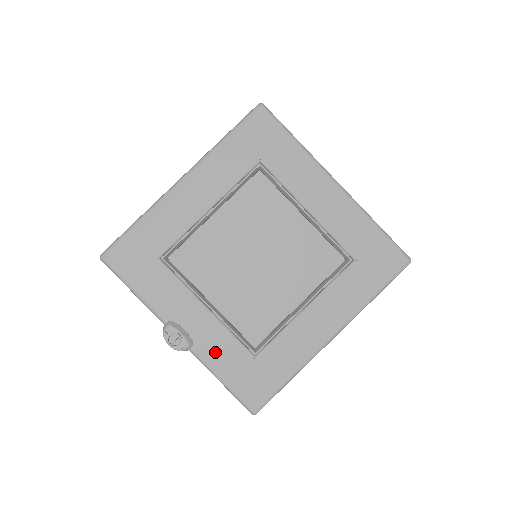
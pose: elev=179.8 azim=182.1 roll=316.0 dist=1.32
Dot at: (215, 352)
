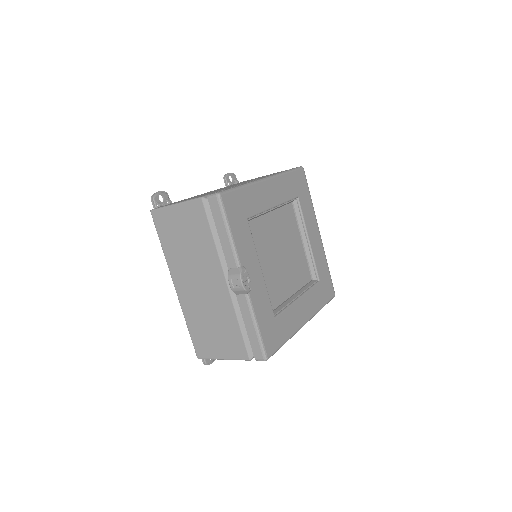
Dot at: (259, 303)
